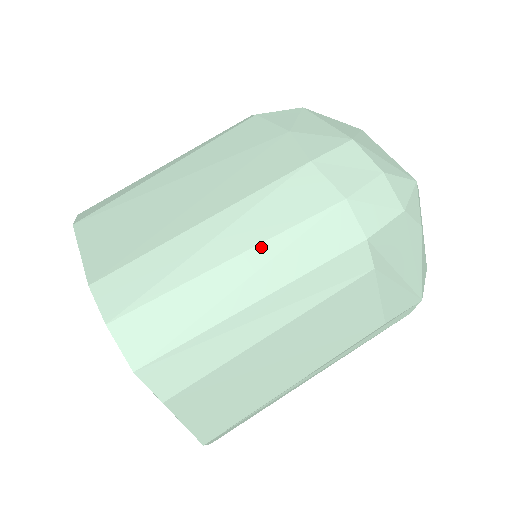
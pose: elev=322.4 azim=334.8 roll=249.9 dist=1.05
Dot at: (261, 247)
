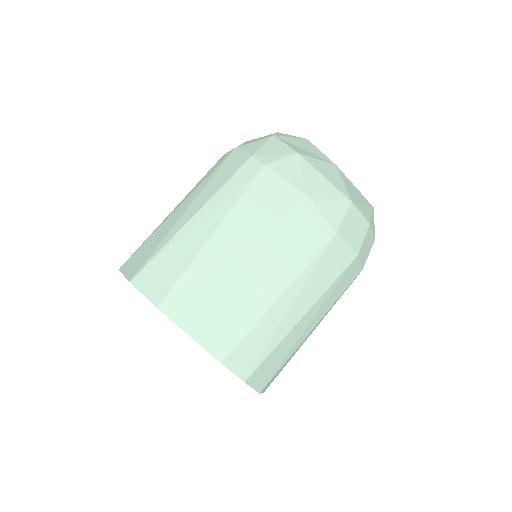
Dot at: (318, 301)
